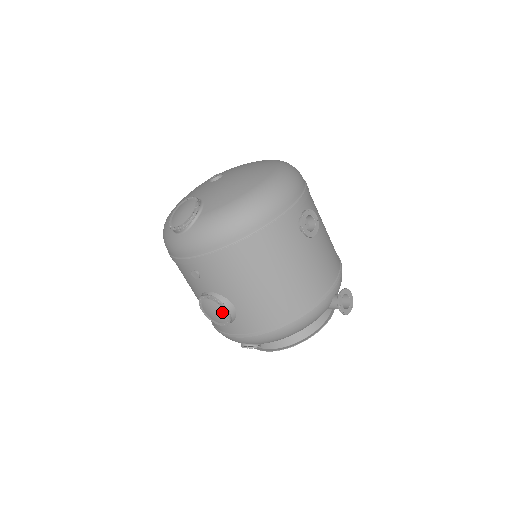
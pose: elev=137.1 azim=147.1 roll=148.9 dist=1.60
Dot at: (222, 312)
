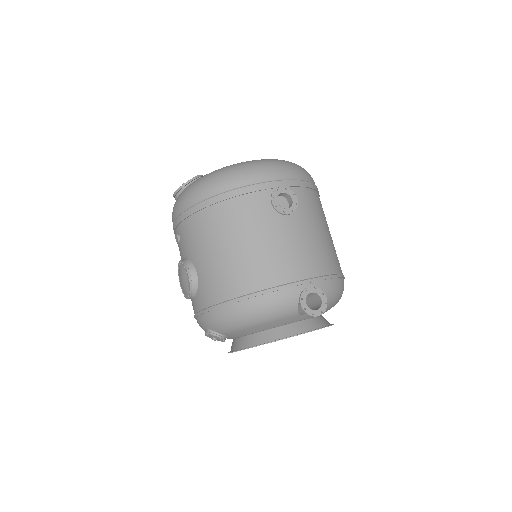
Dot at: (186, 277)
